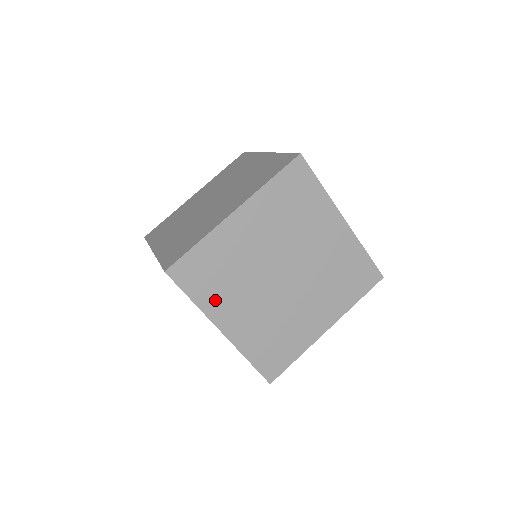
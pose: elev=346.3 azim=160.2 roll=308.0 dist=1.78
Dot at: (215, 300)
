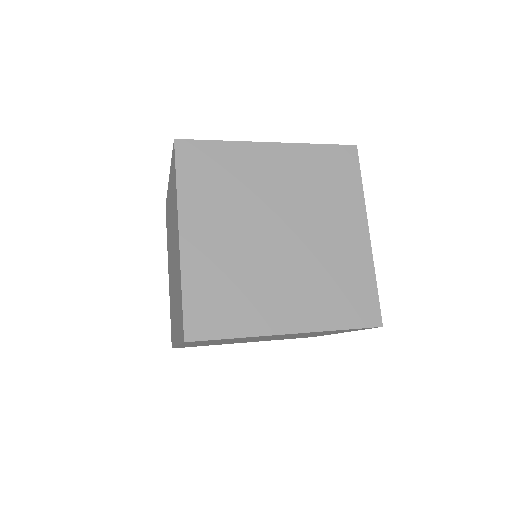
Dot at: (252, 316)
